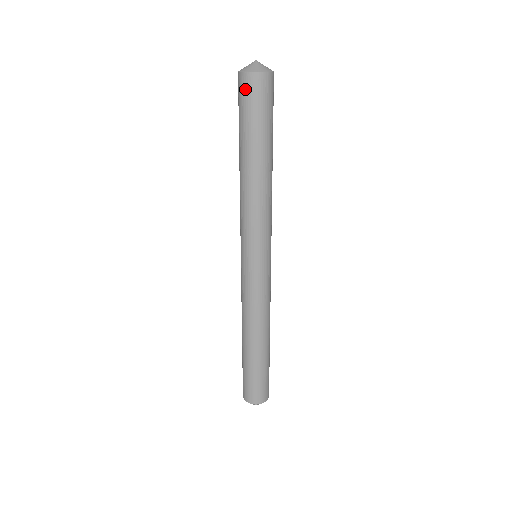
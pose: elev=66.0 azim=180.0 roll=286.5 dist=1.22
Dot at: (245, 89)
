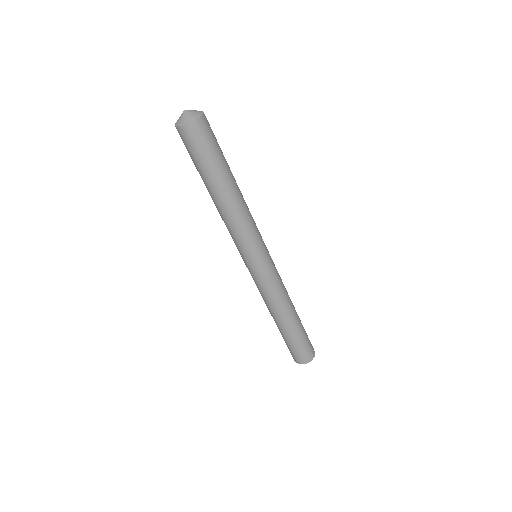
Dot at: (183, 139)
